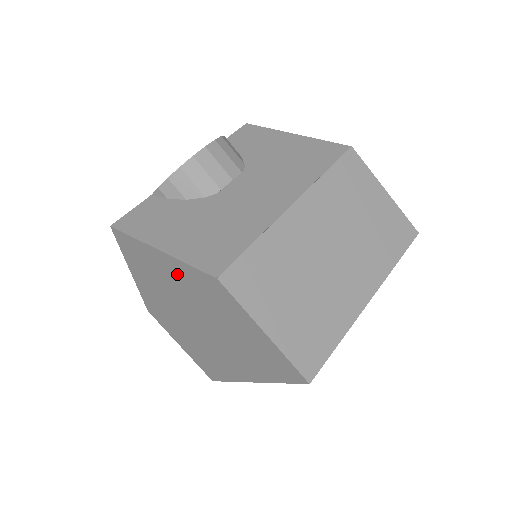
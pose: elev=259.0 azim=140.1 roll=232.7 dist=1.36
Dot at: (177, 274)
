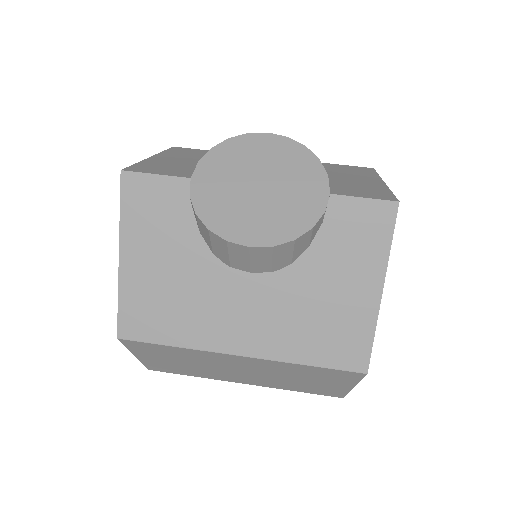
Dot at: occluded
